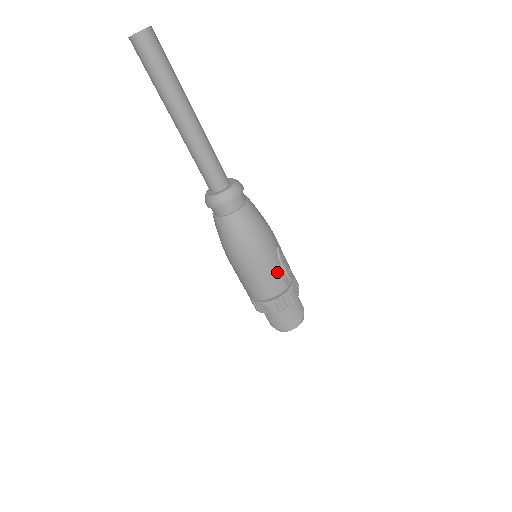
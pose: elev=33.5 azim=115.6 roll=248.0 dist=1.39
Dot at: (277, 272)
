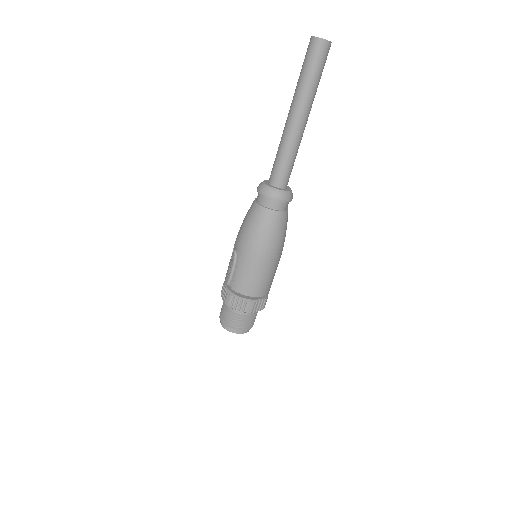
Dot at: (273, 276)
